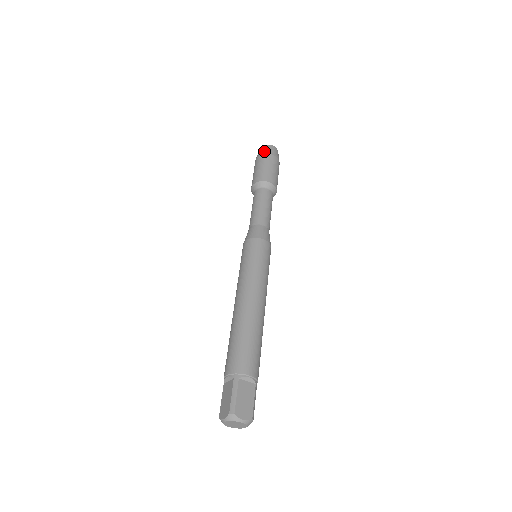
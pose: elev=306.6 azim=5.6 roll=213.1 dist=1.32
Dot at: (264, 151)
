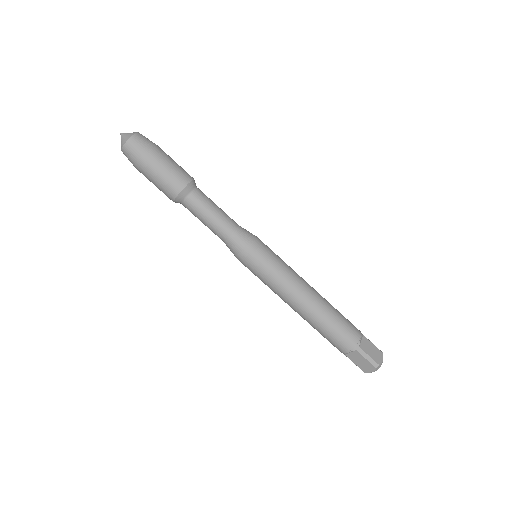
Dot at: (138, 152)
